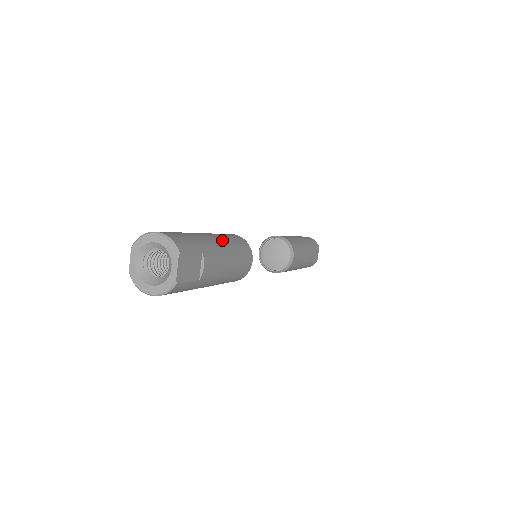
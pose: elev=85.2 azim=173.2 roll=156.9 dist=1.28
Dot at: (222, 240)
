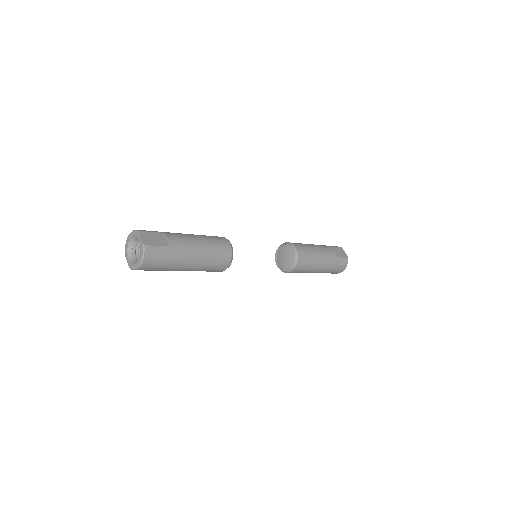
Dot at: occluded
